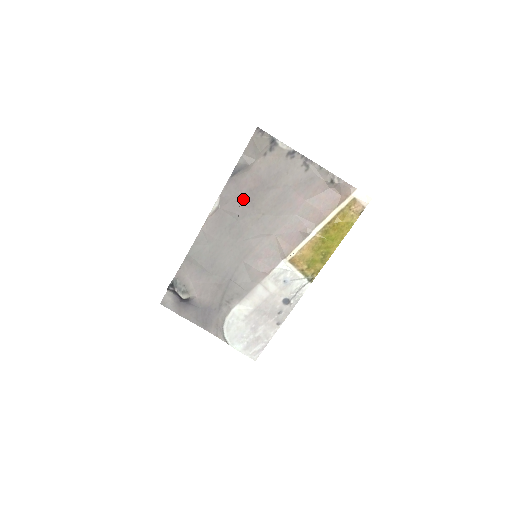
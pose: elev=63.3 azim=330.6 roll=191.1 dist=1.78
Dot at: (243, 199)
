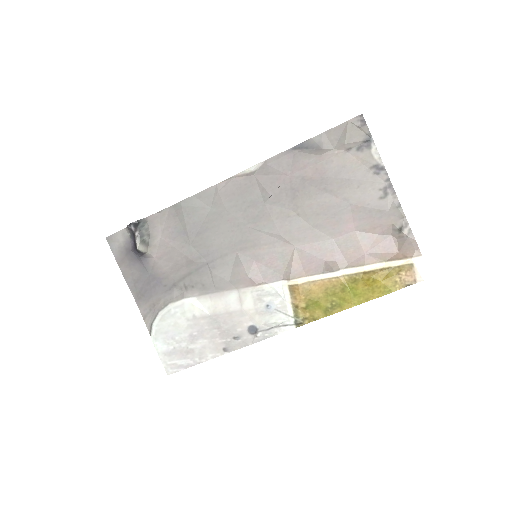
Dot at: (288, 182)
